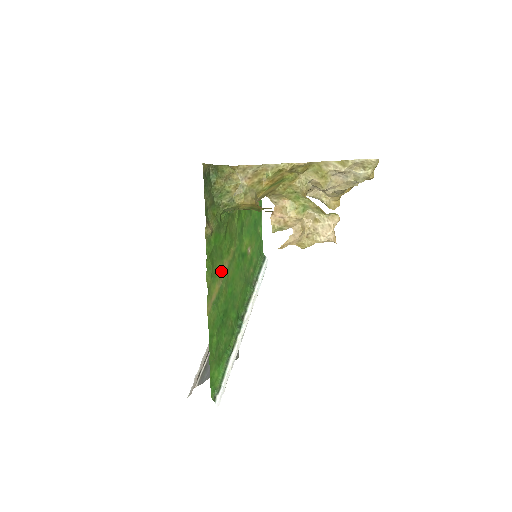
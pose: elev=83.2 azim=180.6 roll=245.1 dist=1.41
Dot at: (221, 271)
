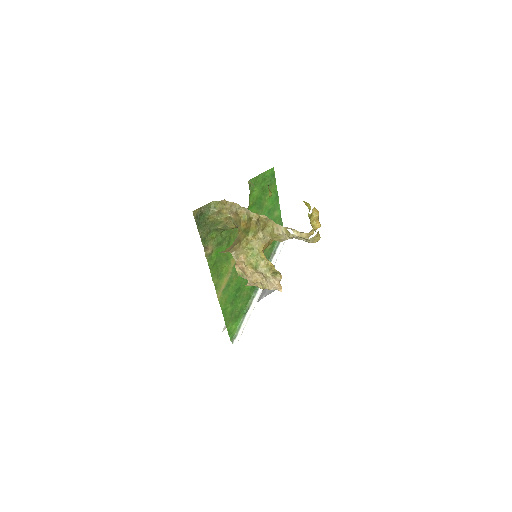
Dot at: (229, 268)
